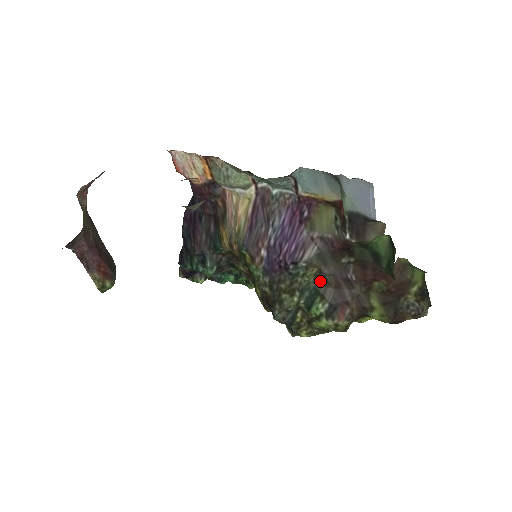
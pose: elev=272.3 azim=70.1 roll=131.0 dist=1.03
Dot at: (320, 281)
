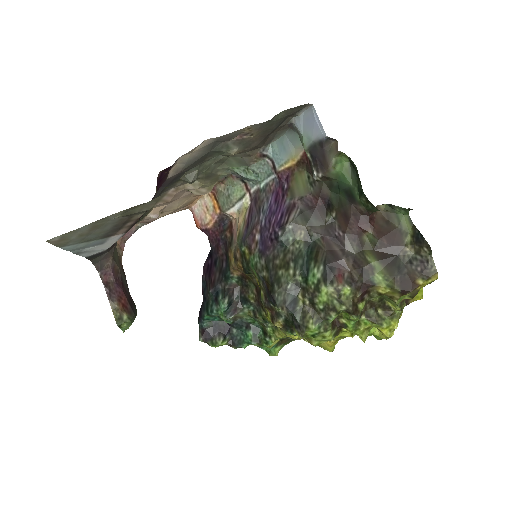
Dot at: (311, 246)
